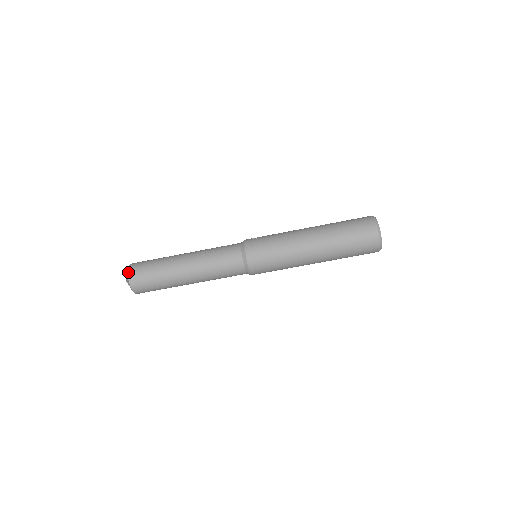
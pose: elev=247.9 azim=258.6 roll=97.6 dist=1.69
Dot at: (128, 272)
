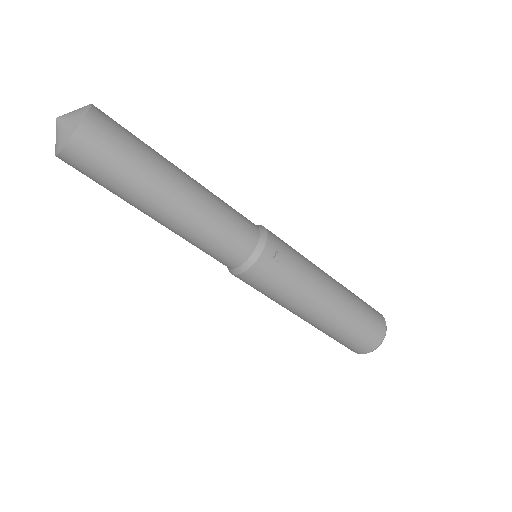
Dot at: (67, 143)
